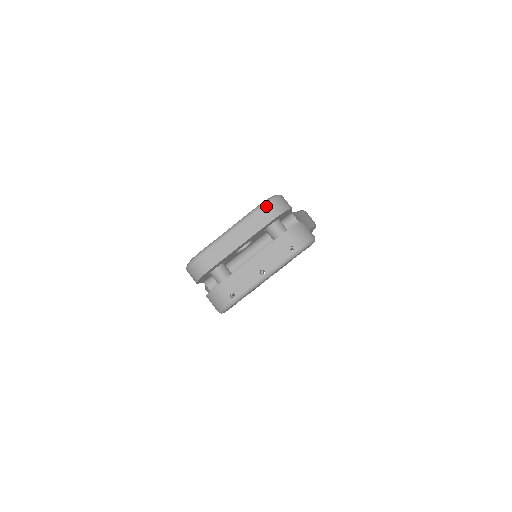
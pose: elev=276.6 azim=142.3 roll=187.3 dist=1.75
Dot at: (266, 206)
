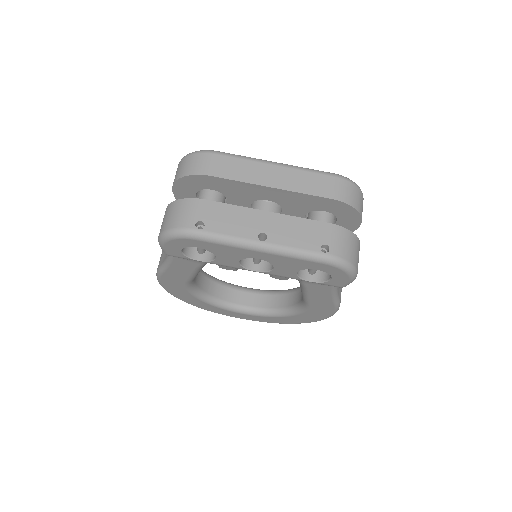
Dot at: (342, 180)
